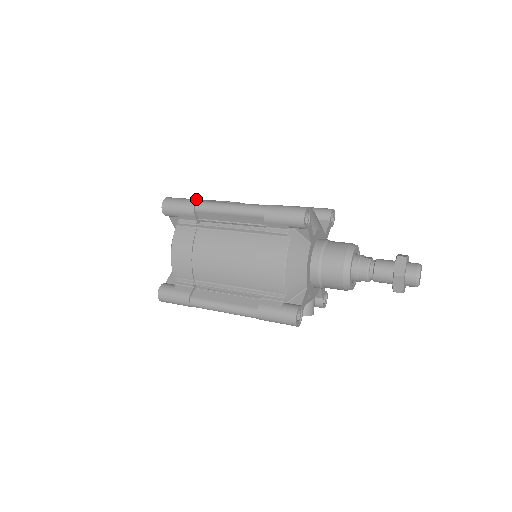
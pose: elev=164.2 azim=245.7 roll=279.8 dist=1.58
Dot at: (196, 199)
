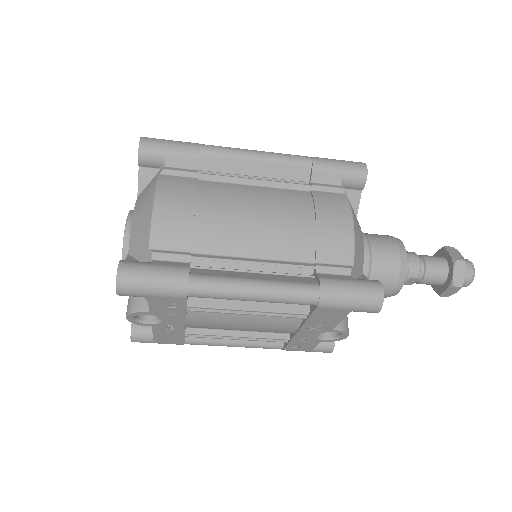
Dot at: occluded
